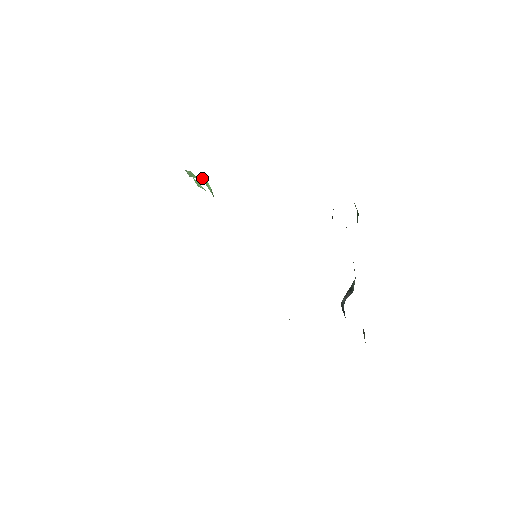
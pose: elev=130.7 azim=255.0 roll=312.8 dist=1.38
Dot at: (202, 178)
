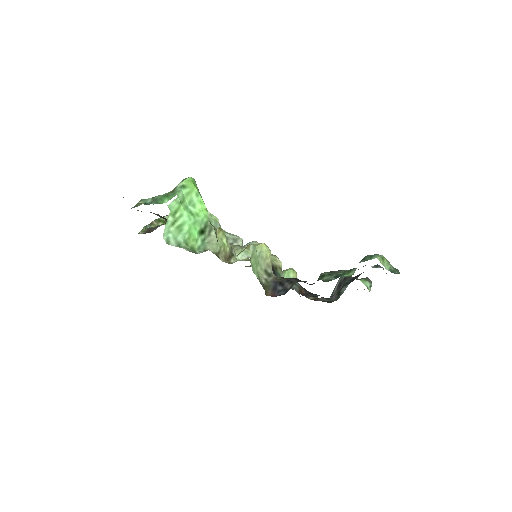
Dot at: (184, 234)
